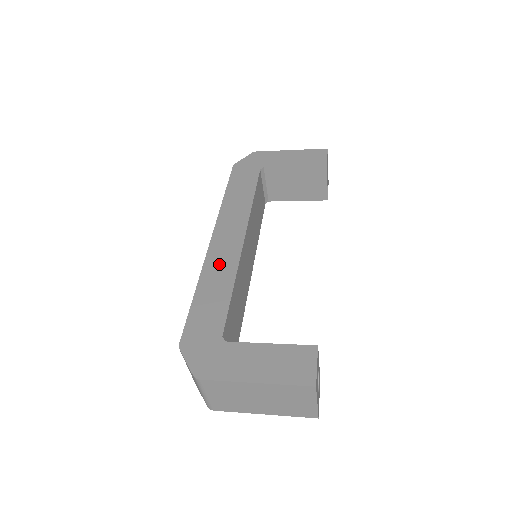
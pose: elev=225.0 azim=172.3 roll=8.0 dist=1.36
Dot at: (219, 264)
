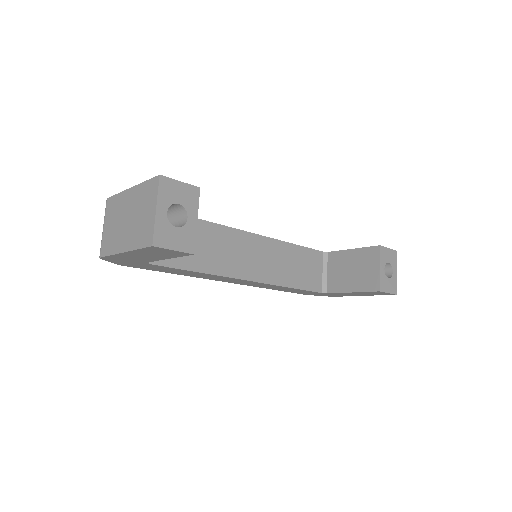
Dot at: occluded
